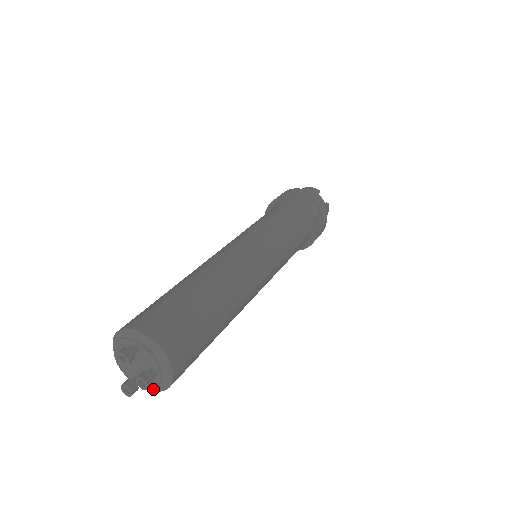
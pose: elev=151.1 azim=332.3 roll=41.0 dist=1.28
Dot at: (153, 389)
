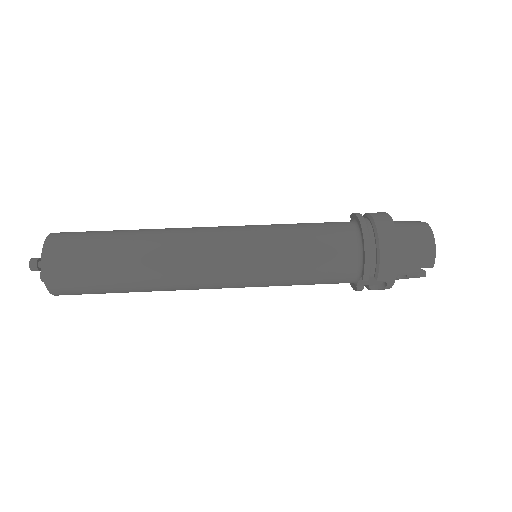
Dot at: occluded
